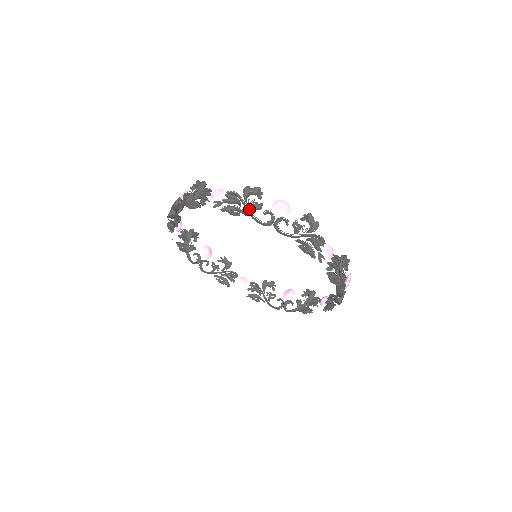
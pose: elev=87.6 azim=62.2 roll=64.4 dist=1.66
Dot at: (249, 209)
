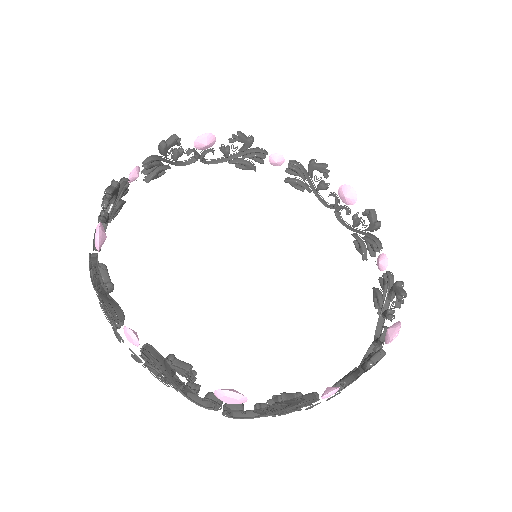
Dot at: (180, 390)
